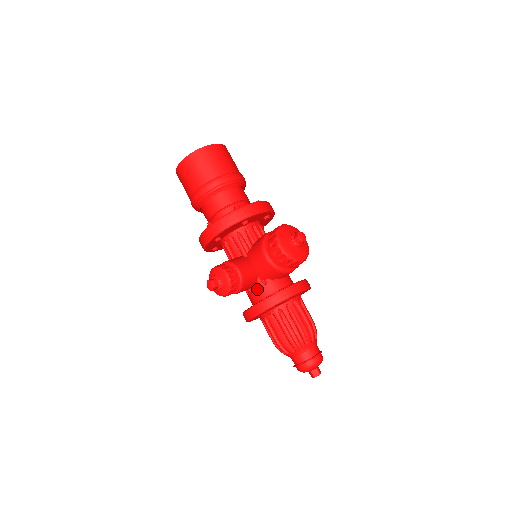
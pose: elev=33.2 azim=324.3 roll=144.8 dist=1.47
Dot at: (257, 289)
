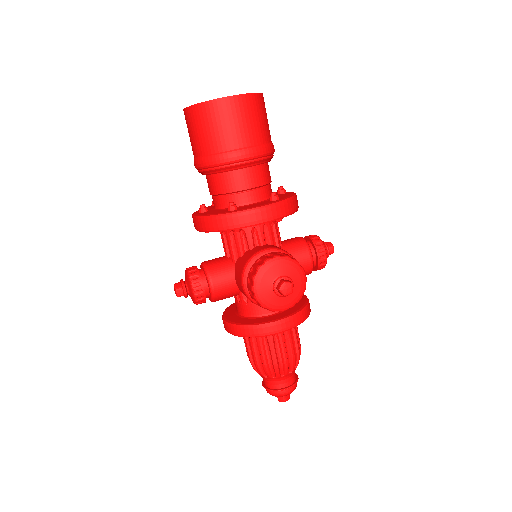
Dot at: (238, 302)
